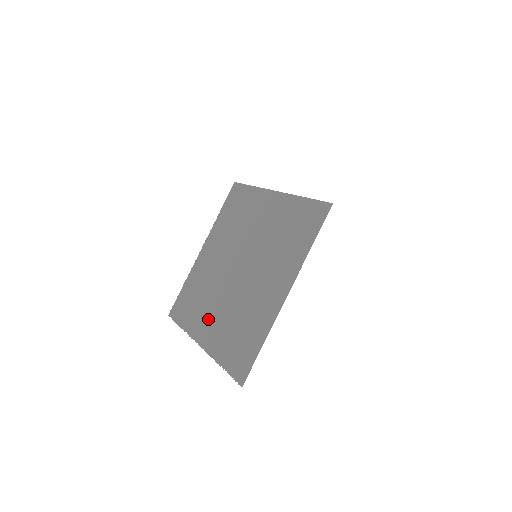
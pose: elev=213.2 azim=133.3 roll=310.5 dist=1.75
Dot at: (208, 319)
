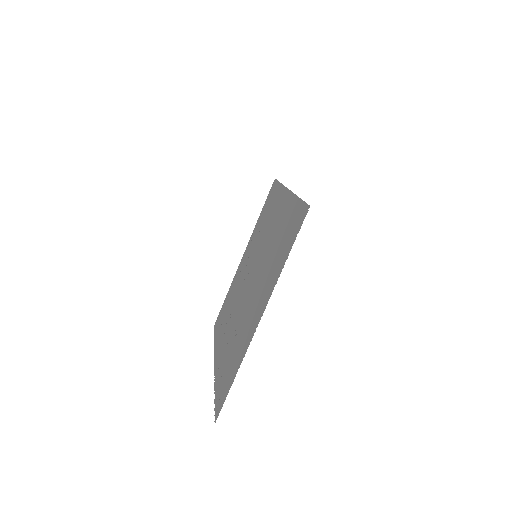
Dot at: (252, 314)
